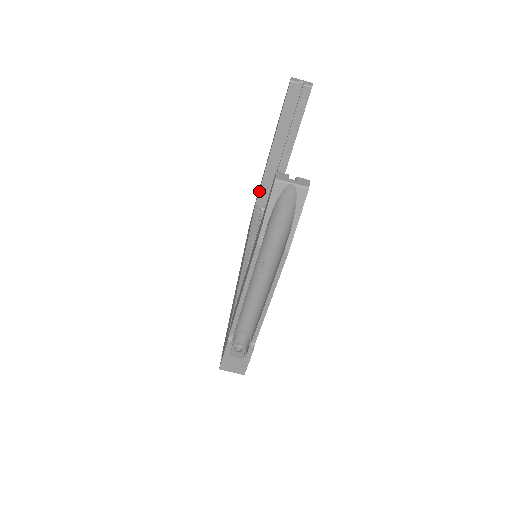
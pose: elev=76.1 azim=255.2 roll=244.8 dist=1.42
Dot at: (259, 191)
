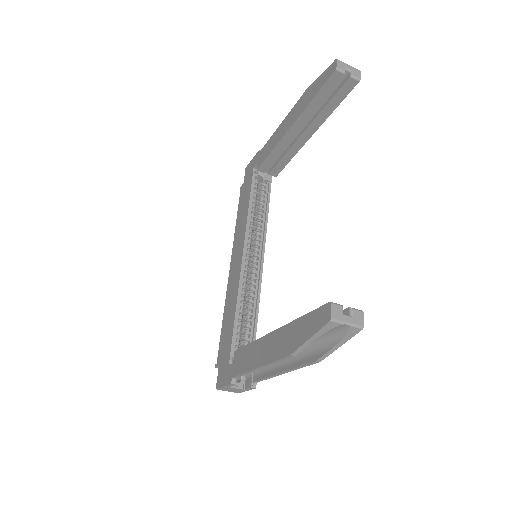
Dot at: (263, 162)
